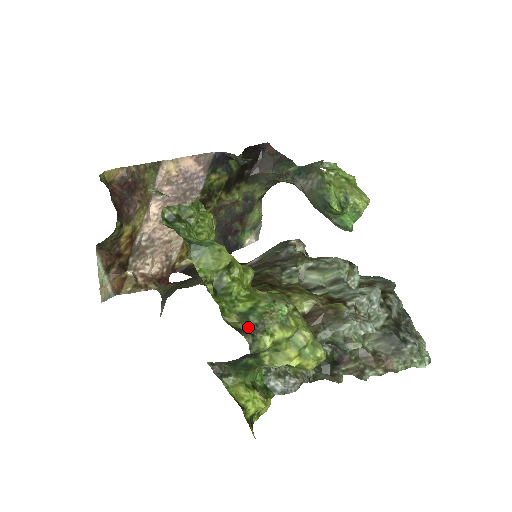
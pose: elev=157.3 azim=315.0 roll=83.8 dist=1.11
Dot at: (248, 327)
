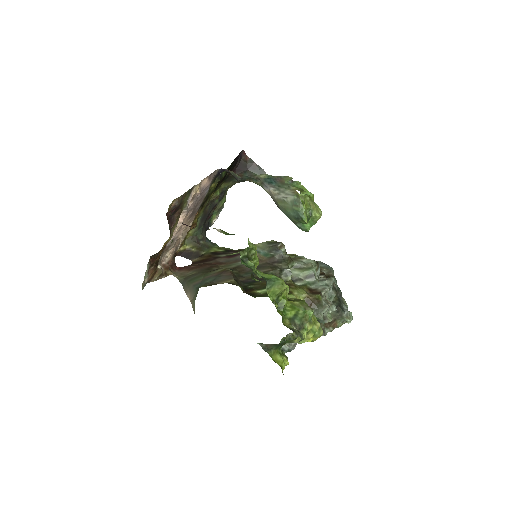
Dot at: (295, 327)
